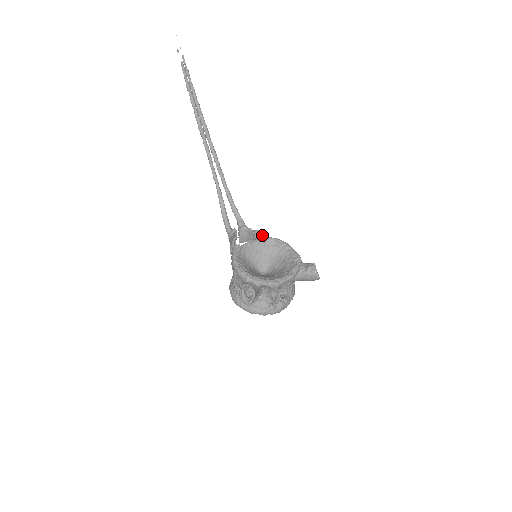
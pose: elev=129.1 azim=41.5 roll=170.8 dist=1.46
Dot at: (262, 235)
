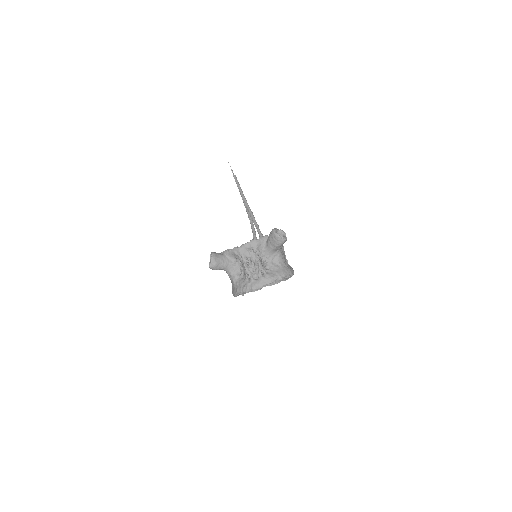
Dot at: occluded
